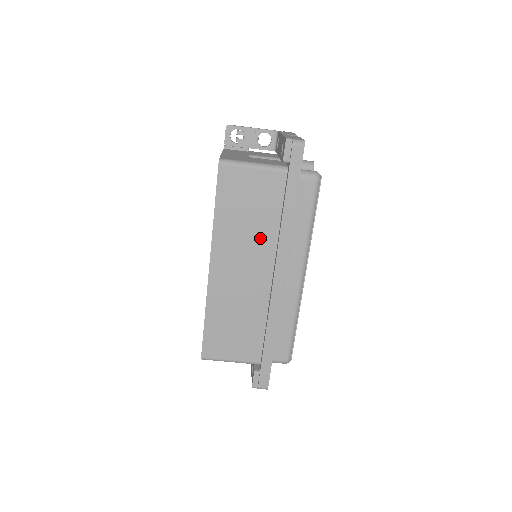
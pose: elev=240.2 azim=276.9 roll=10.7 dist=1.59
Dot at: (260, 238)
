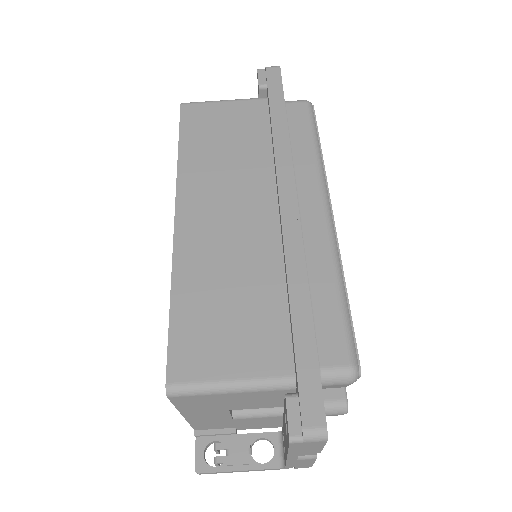
Dot at: (248, 167)
